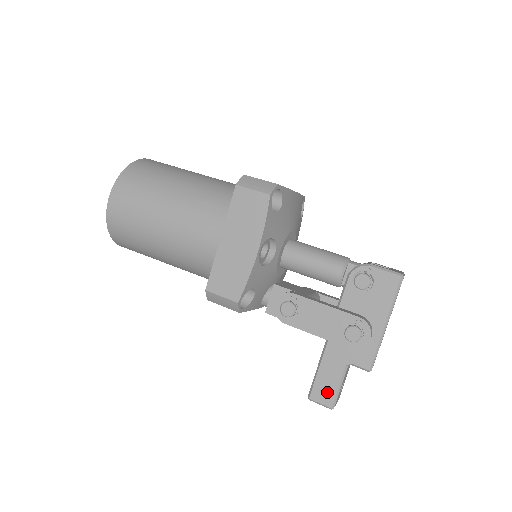
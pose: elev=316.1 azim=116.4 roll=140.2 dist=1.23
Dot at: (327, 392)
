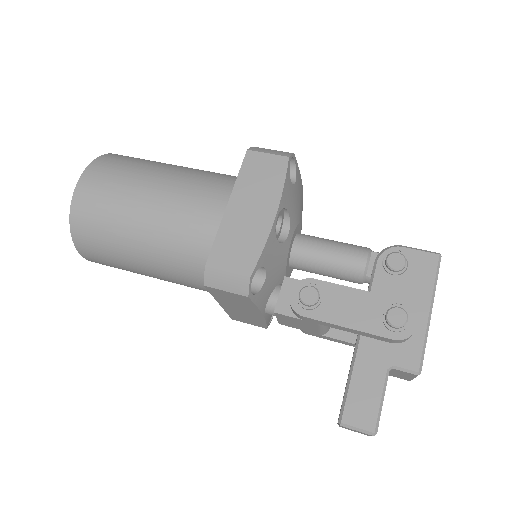
Dot at: (366, 409)
